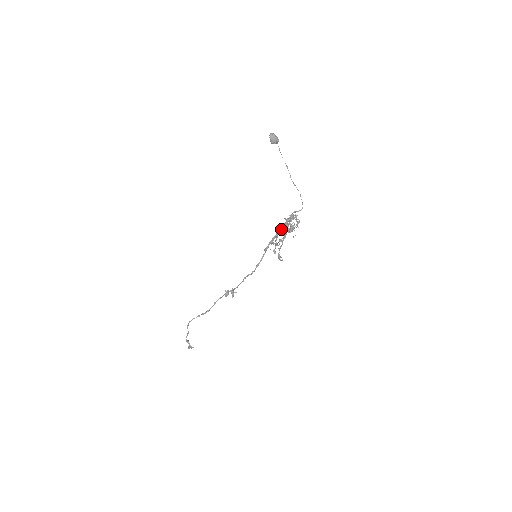
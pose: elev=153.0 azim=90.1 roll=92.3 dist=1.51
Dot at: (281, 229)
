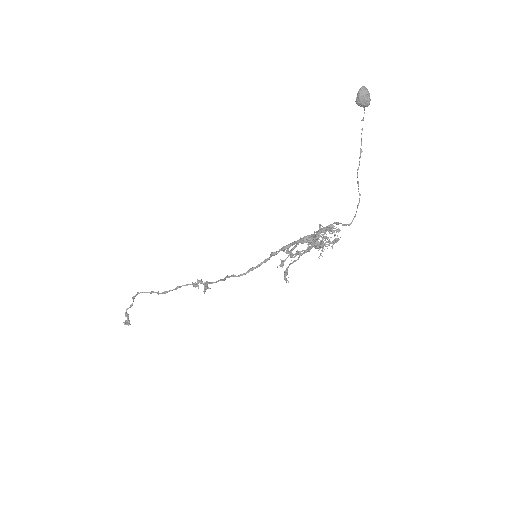
Dot at: (307, 237)
